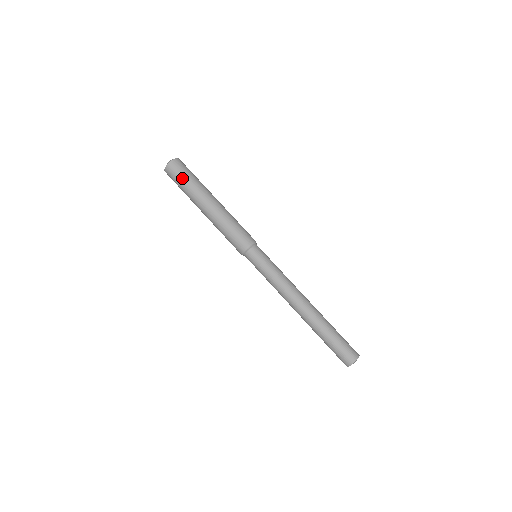
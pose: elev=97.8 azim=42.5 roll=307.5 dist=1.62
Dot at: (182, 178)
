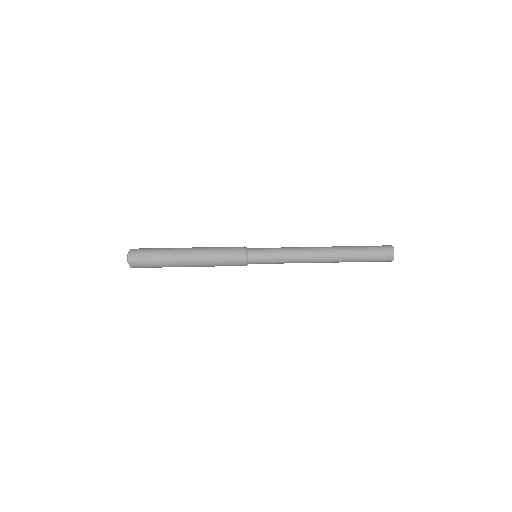
Dot at: (151, 267)
